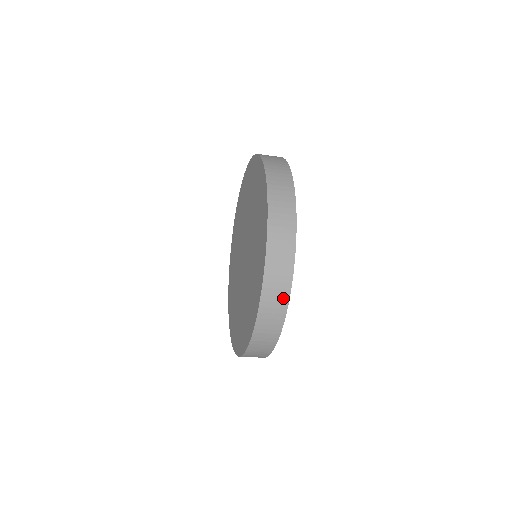
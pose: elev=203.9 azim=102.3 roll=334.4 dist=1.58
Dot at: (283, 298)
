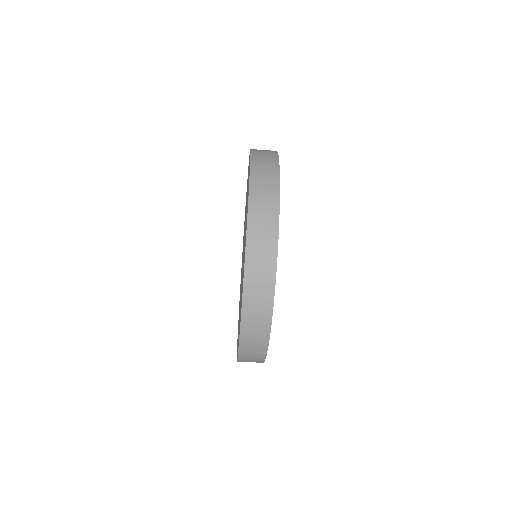
Dot at: (272, 213)
